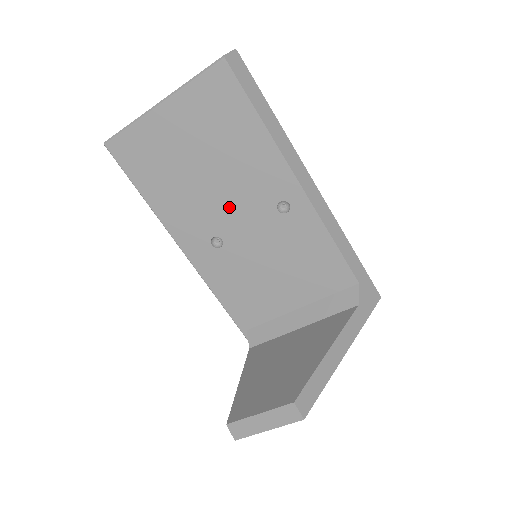
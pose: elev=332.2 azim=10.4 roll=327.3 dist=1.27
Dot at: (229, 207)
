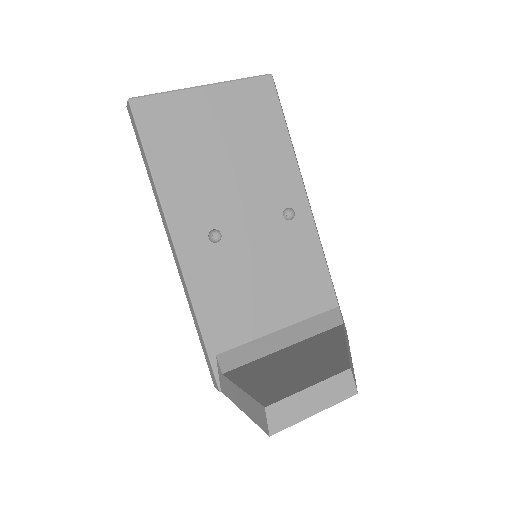
Dot at: (239, 201)
